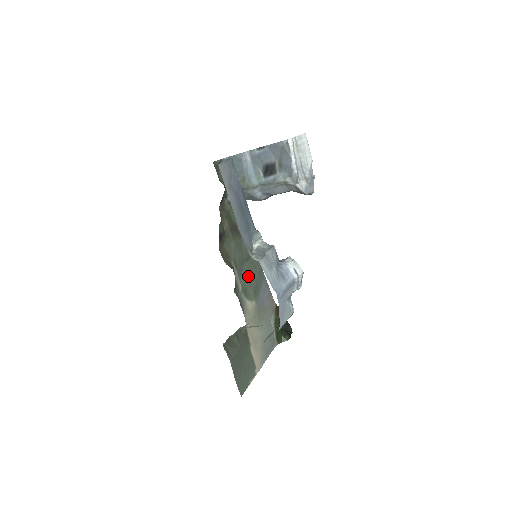
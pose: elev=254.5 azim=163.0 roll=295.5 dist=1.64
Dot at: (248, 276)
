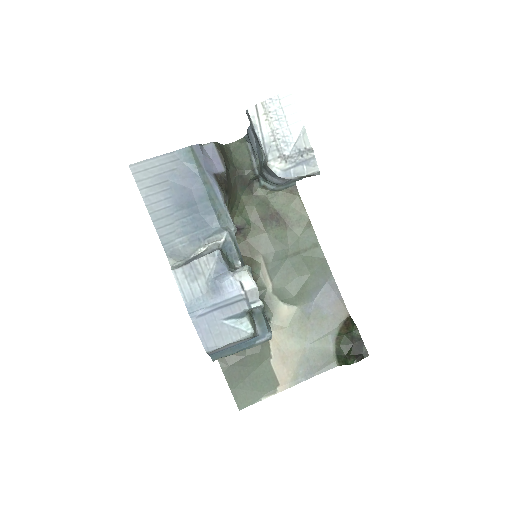
Dot at: (290, 275)
